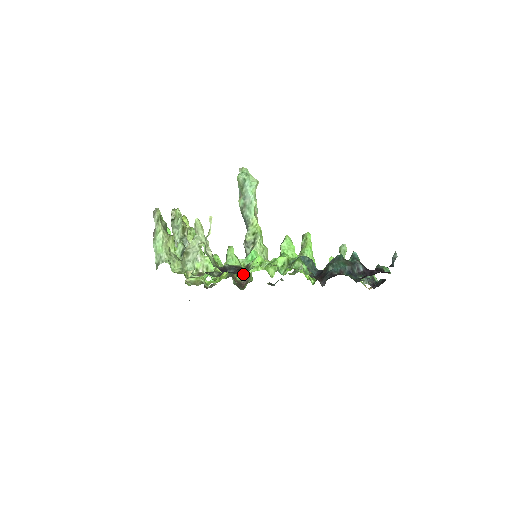
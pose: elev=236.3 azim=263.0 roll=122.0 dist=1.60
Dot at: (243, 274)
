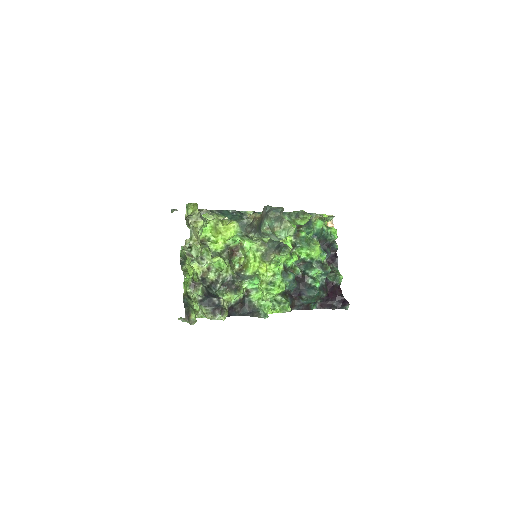
Dot at: (237, 242)
